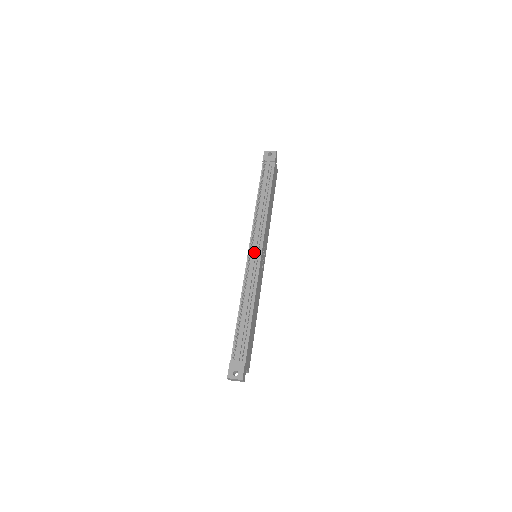
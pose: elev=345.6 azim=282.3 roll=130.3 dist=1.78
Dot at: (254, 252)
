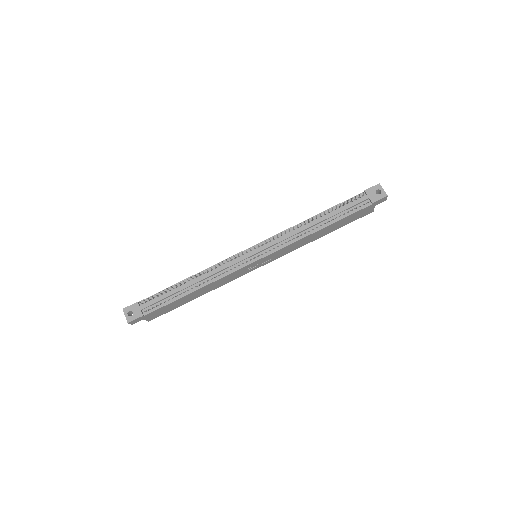
Dot at: (253, 253)
